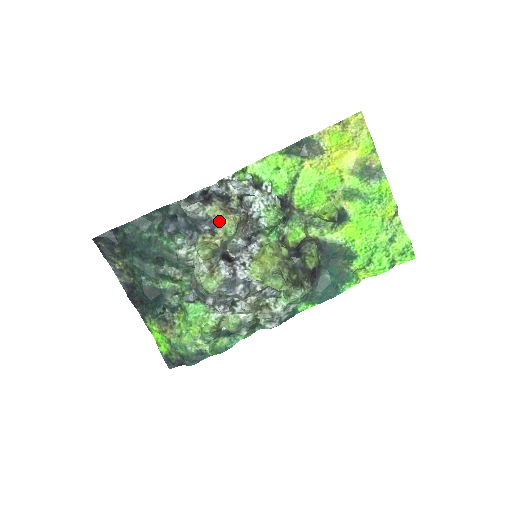
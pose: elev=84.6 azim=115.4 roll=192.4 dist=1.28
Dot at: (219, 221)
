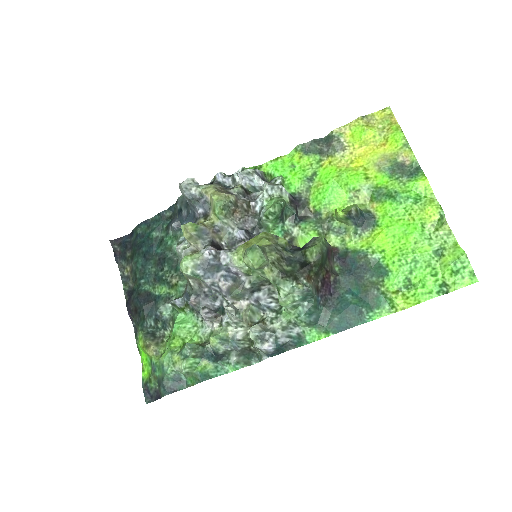
Dot at: (211, 199)
